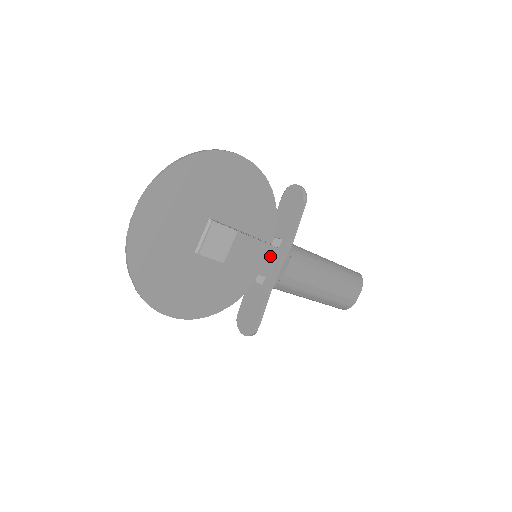
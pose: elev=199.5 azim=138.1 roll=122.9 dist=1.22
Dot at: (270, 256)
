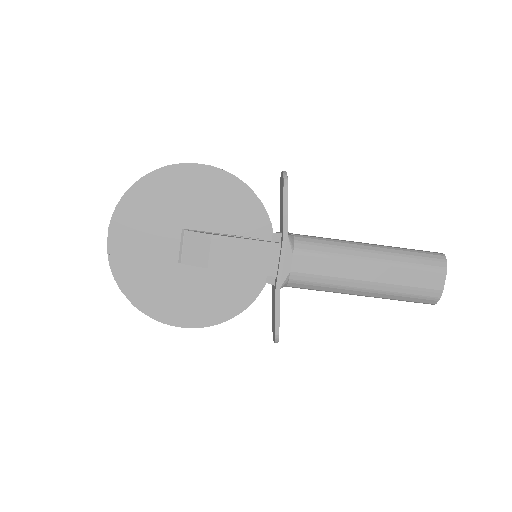
Dot at: (266, 253)
